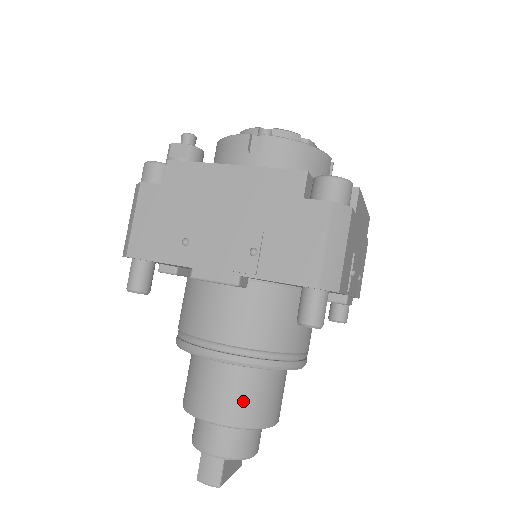
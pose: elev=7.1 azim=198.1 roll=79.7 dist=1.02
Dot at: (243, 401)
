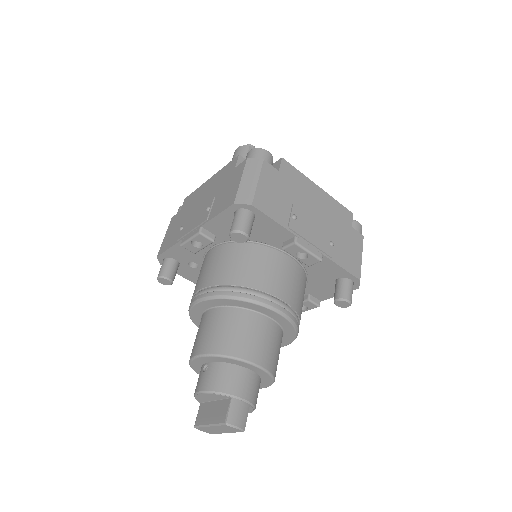
Dot at: (276, 354)
